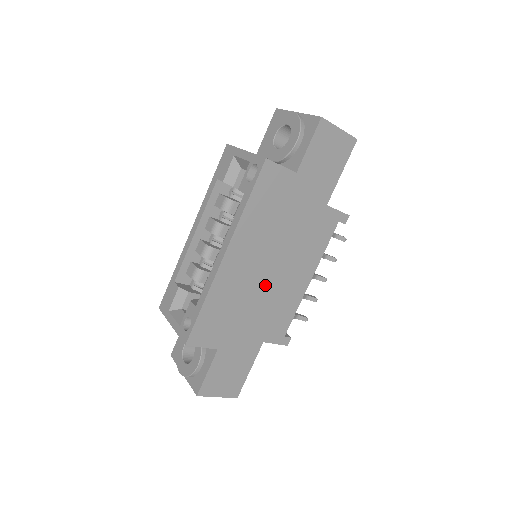
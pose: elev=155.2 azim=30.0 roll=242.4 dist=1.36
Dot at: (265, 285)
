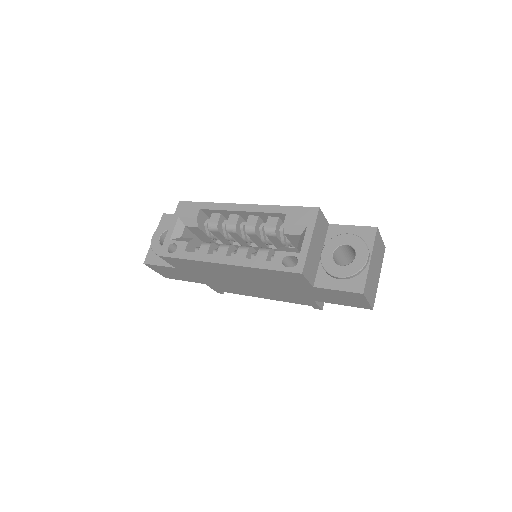
Dot at: (234, 281)
